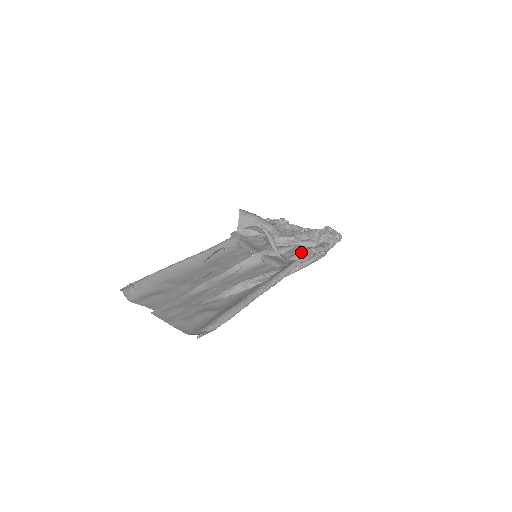
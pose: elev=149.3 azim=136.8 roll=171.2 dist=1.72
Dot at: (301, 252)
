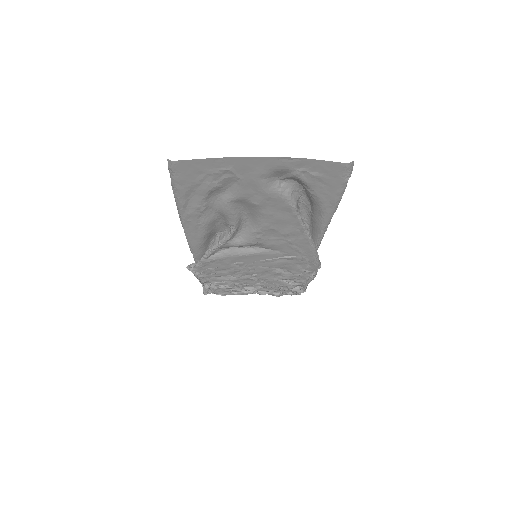
Dot at: occluded
